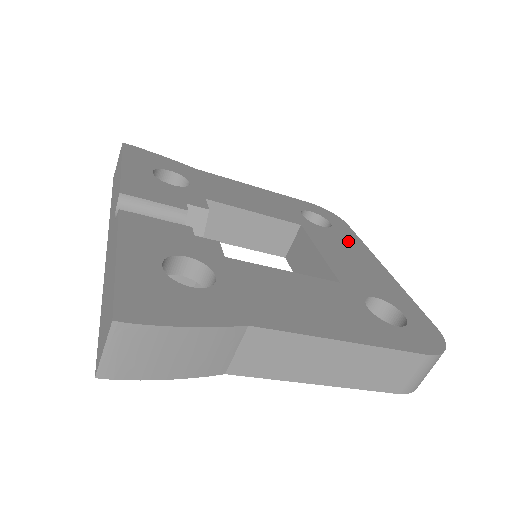
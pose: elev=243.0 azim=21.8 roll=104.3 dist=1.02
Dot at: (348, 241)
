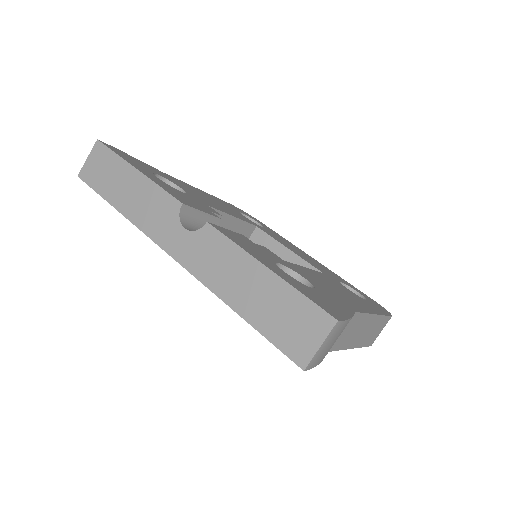
Dot at: (281, 238)
